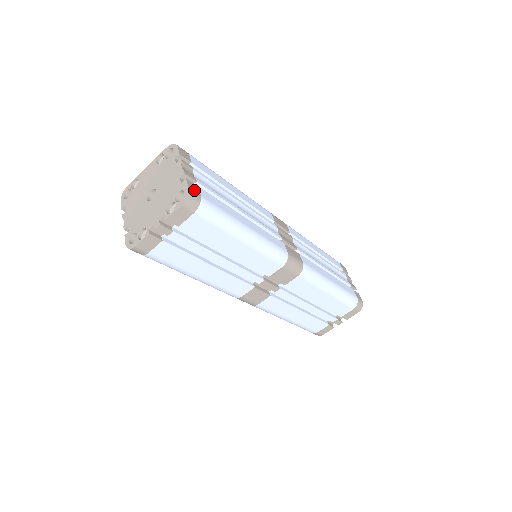
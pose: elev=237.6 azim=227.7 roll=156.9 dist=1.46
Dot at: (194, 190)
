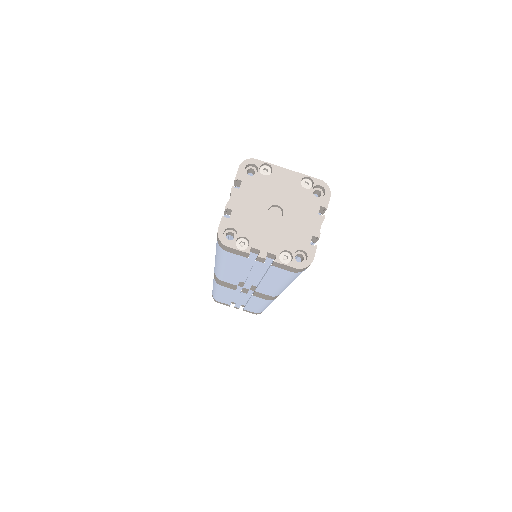
Dot at: occluded
